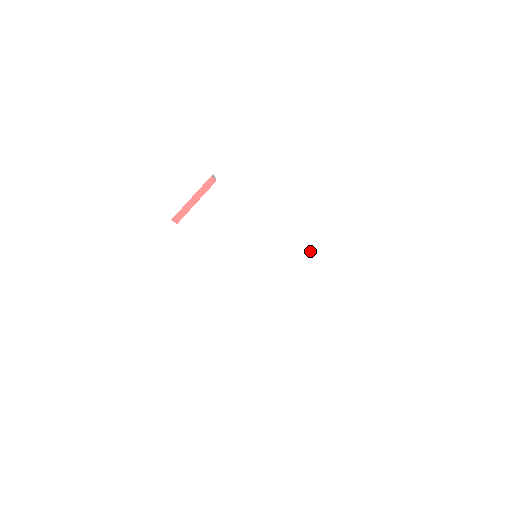
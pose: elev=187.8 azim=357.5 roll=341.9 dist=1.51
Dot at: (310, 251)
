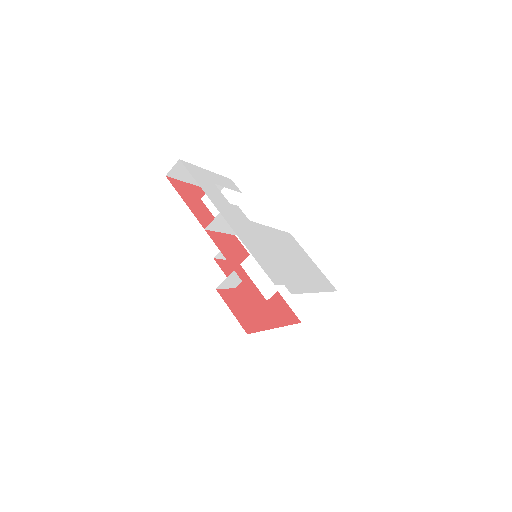
Dot at: (304, 269)
